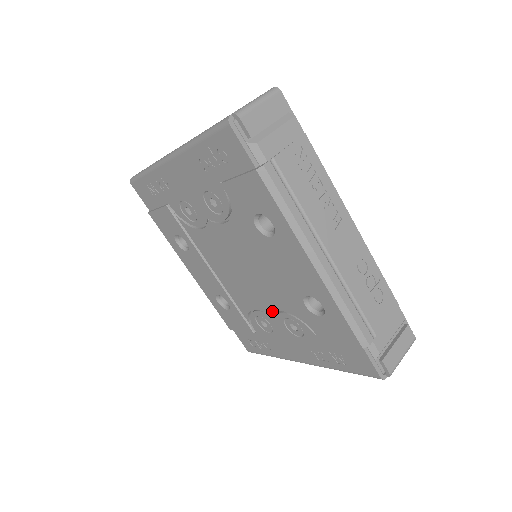
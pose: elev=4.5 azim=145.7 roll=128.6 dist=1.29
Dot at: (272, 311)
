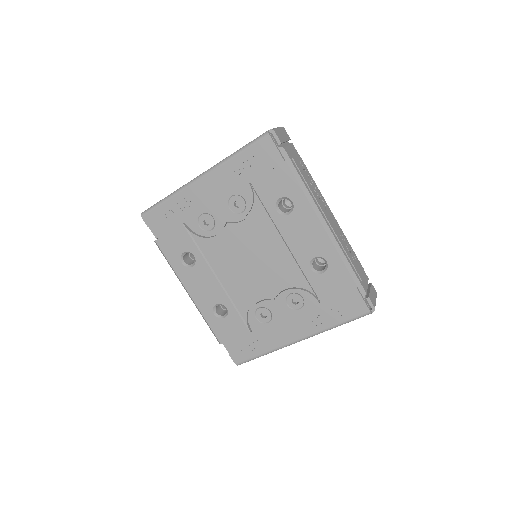
Dot at: (275, 293)
